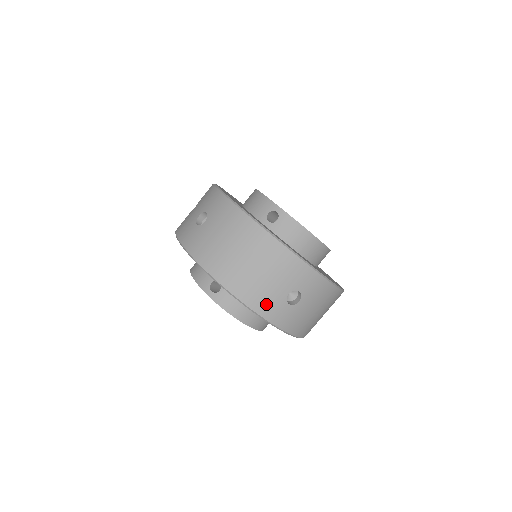
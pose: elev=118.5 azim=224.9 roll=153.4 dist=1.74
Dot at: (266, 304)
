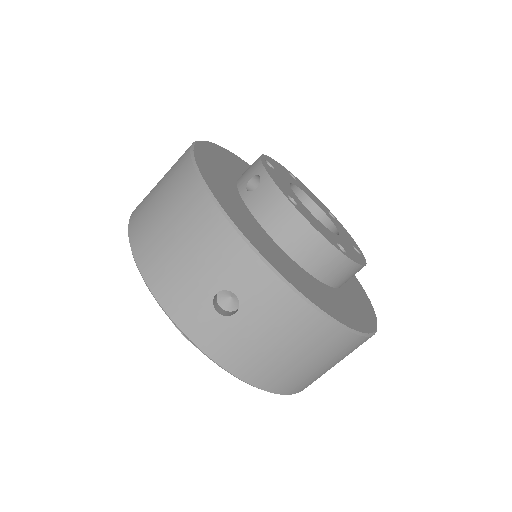
Dot at: (181, 301)
